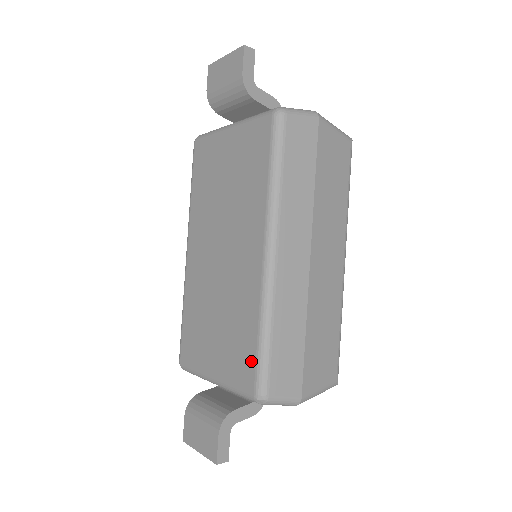
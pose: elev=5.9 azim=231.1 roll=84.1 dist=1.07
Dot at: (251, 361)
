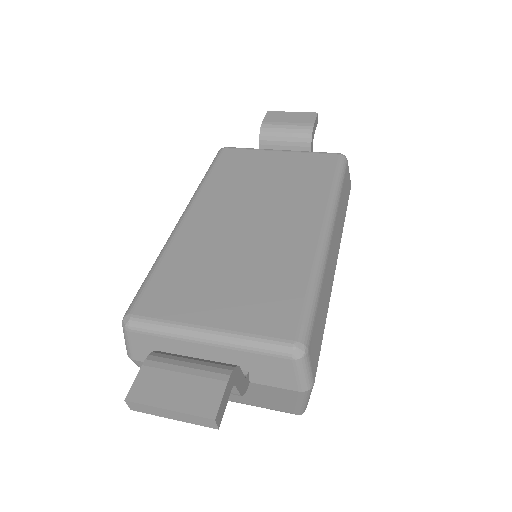
Dot at: (293, 309)
